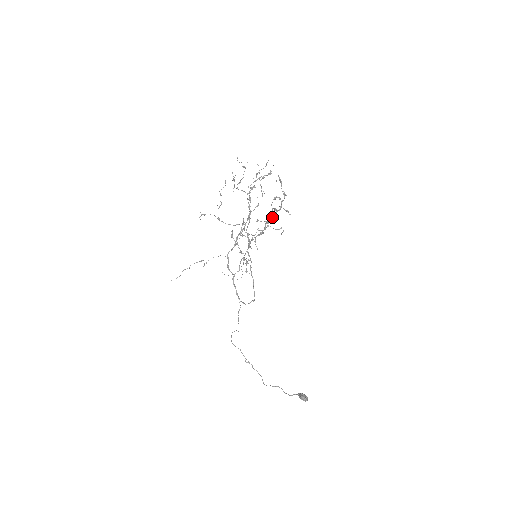
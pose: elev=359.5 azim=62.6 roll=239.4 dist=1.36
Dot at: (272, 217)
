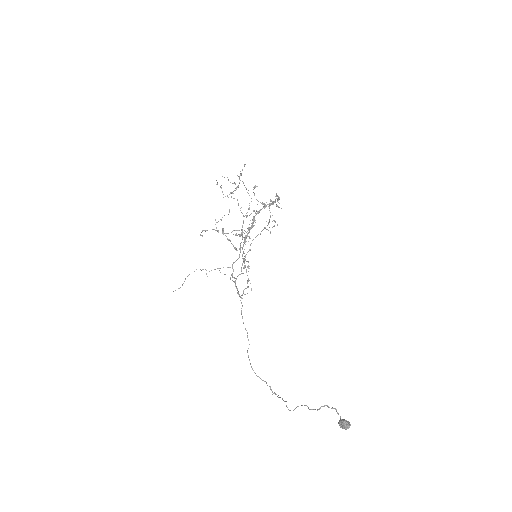
Dot at: (260, 210)
